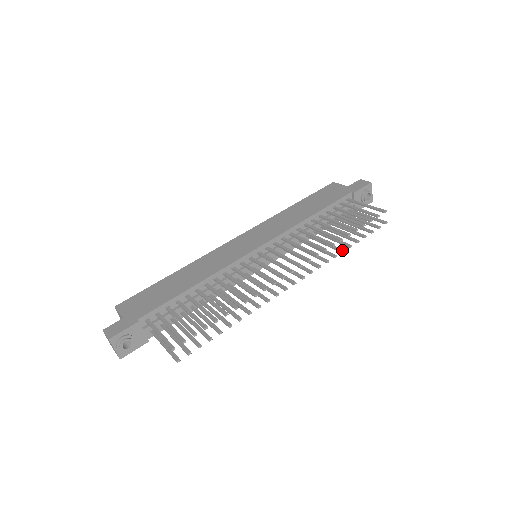
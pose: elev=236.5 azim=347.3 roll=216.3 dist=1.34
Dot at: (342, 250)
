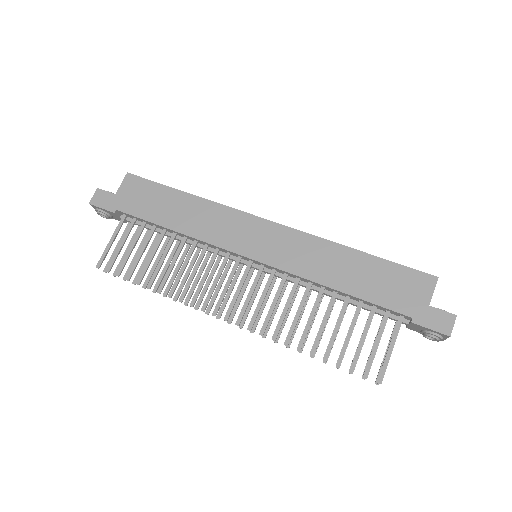
Dot at: occluded
